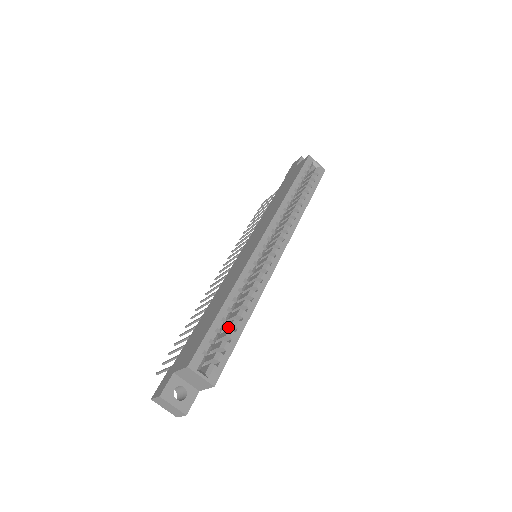
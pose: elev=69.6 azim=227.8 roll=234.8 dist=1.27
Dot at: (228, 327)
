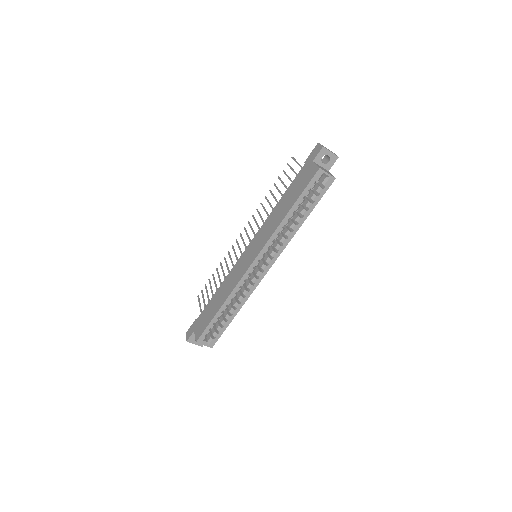
Dot at: (224, 315)
